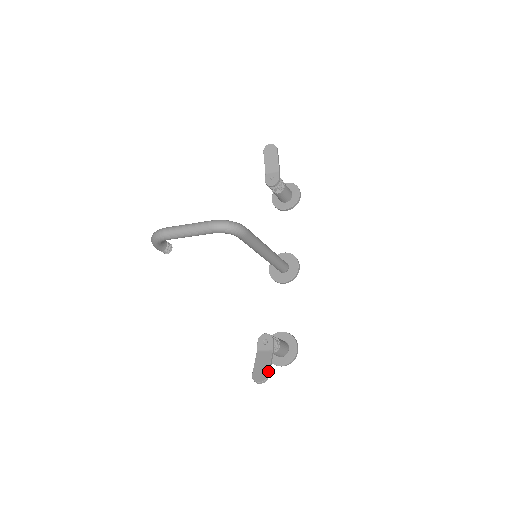
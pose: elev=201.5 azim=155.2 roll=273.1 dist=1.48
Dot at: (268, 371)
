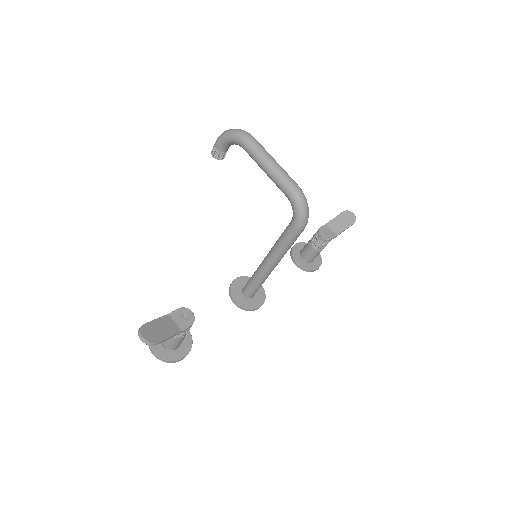
Dot at: (161, 340)
